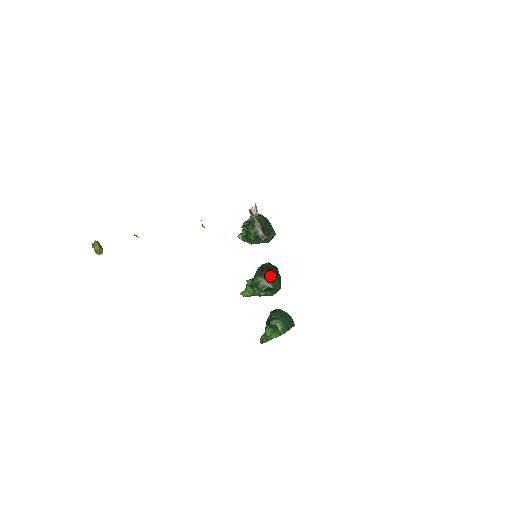
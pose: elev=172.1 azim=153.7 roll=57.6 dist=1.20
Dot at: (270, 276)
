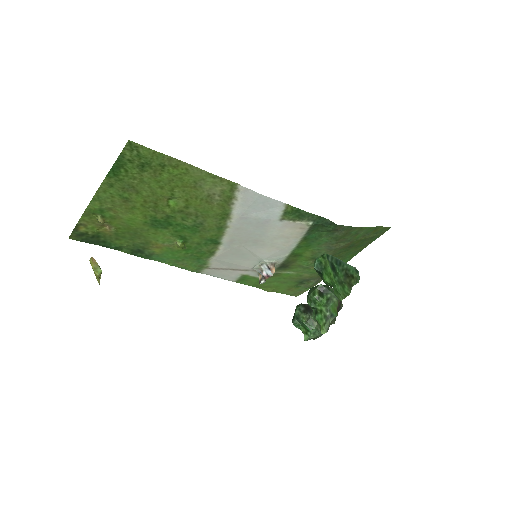
Dot at: occluded
